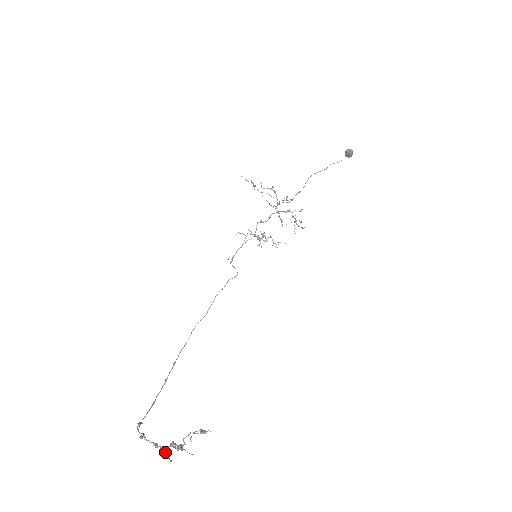
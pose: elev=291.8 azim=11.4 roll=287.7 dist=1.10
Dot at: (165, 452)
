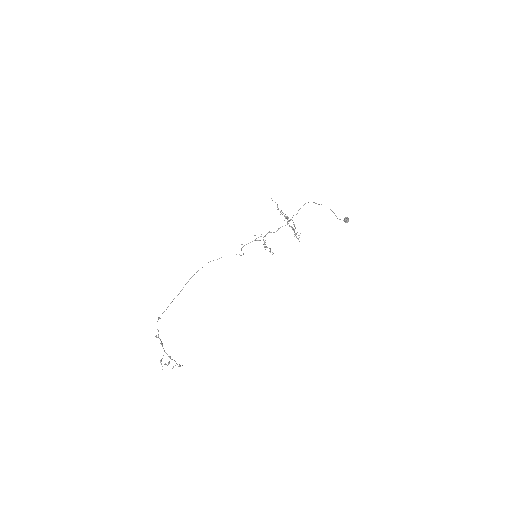
Dot at: occluded
